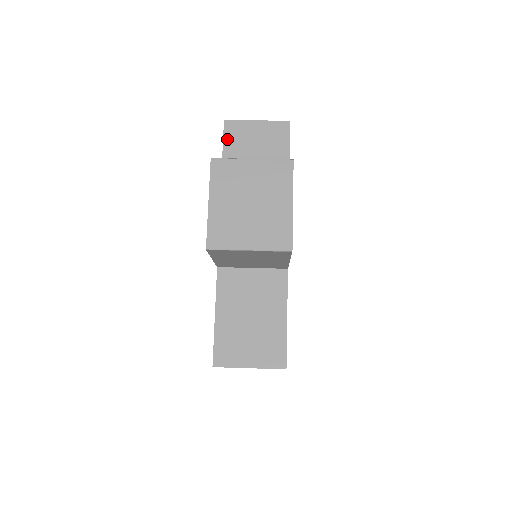
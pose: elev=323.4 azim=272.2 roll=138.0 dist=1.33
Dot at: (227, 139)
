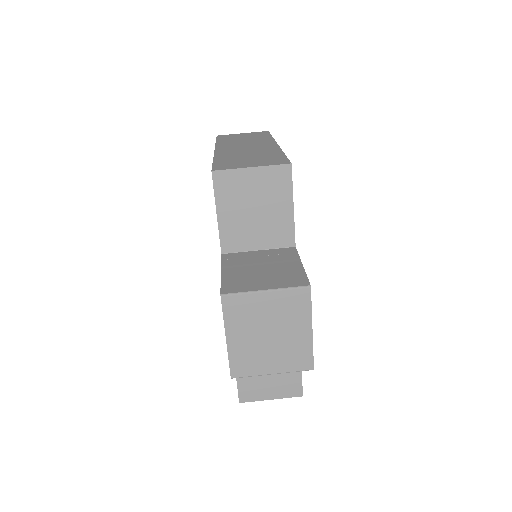
Dot at: (219, 195)
